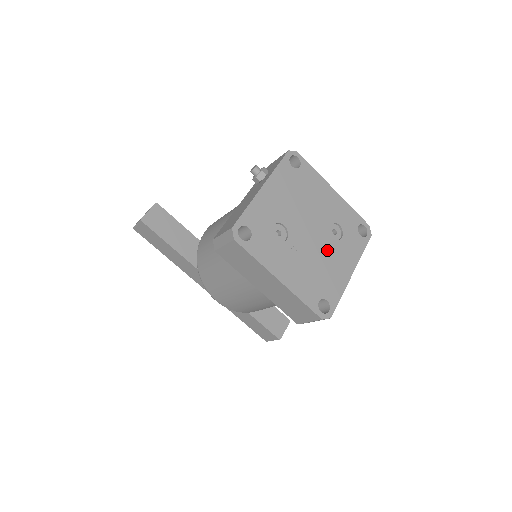
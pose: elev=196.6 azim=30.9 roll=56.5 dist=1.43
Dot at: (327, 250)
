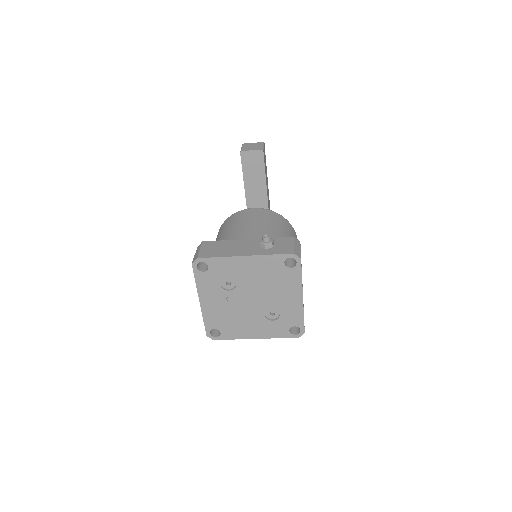
Dot at: (252, 316)
